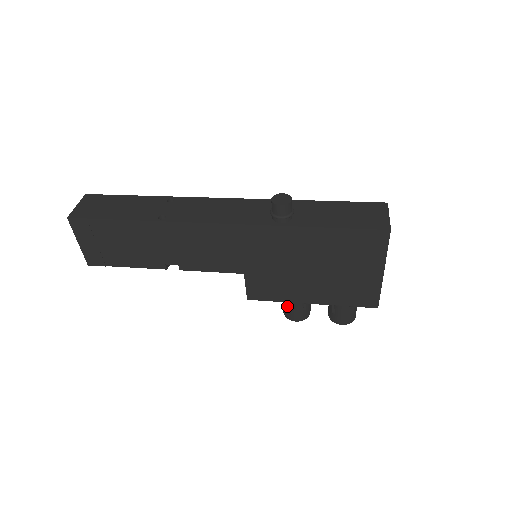
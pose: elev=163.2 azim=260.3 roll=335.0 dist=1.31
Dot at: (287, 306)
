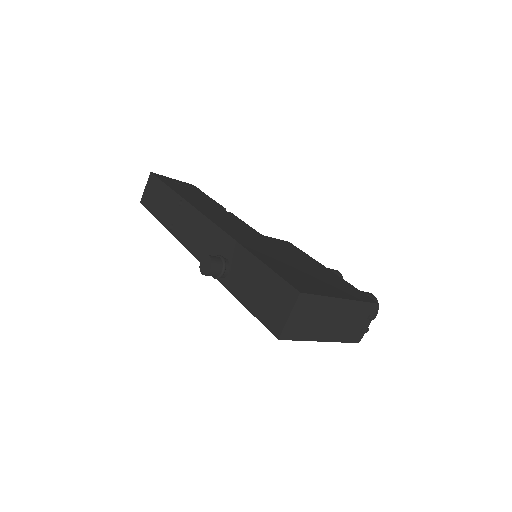
Dot at: occluded
